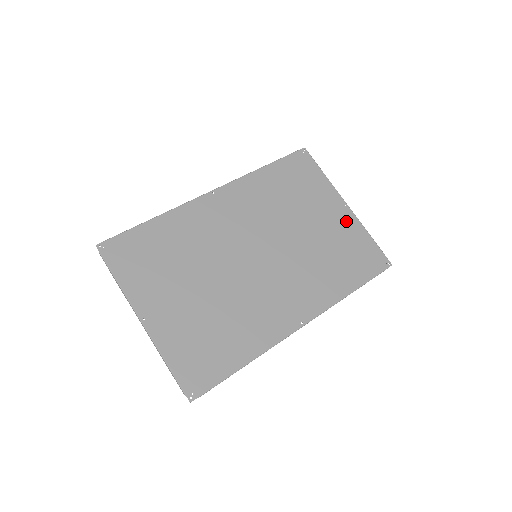
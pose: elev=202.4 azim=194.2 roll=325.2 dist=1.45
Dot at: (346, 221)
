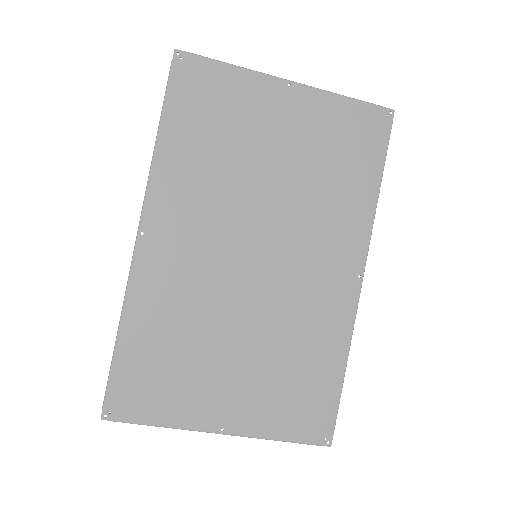
Dot at: (307, 107)
